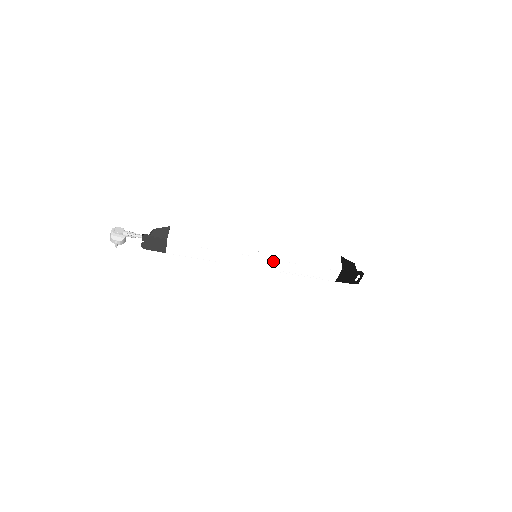
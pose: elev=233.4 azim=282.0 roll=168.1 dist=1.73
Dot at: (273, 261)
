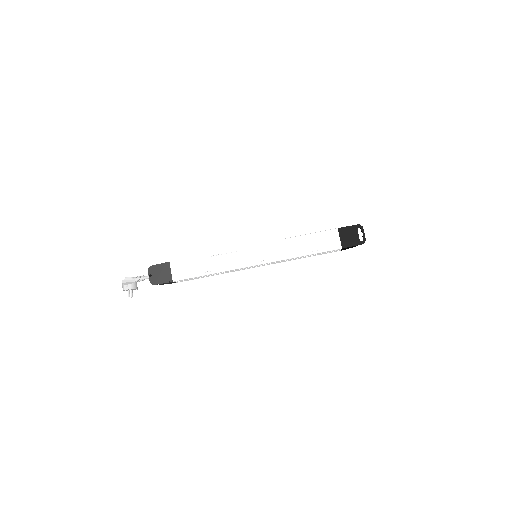
Dot at: (270, 247)
